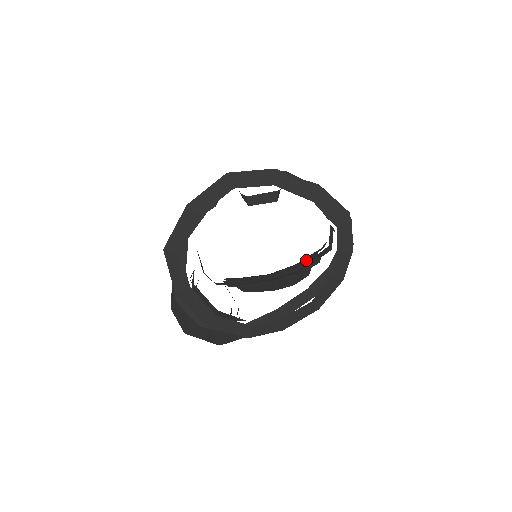
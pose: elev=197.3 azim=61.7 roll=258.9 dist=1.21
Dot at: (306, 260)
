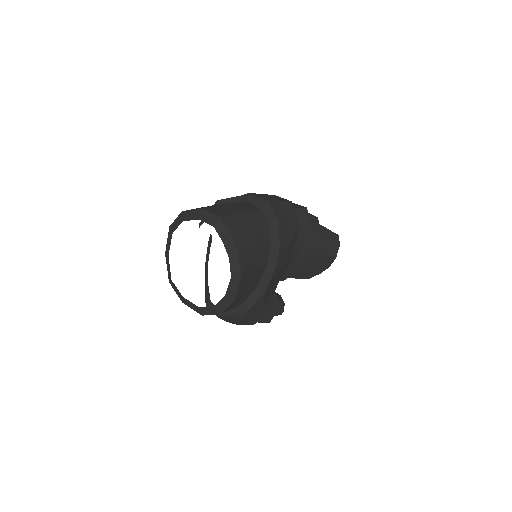
Dot at: (308, 239)
